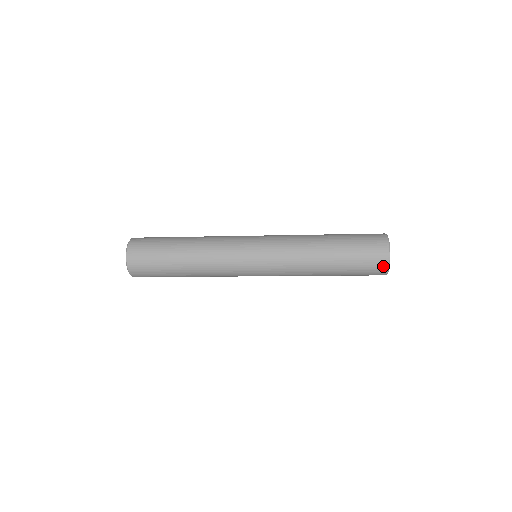
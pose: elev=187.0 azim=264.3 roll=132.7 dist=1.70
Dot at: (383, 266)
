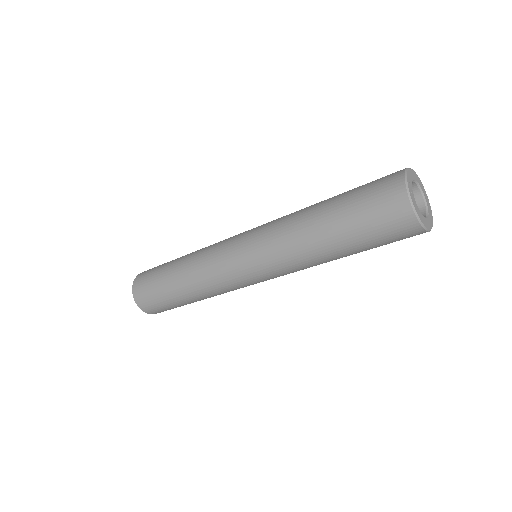
Dot at: (413, 229)
